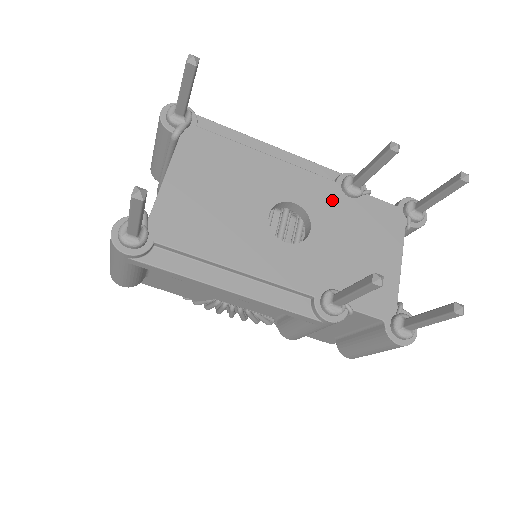
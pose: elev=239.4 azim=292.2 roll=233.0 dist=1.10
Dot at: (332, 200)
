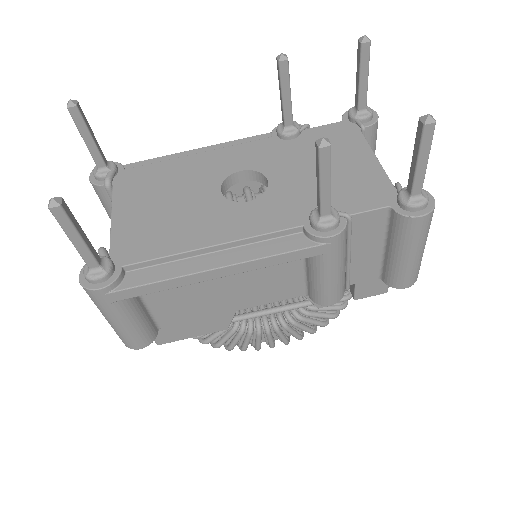
Dot at: (275, 150)
